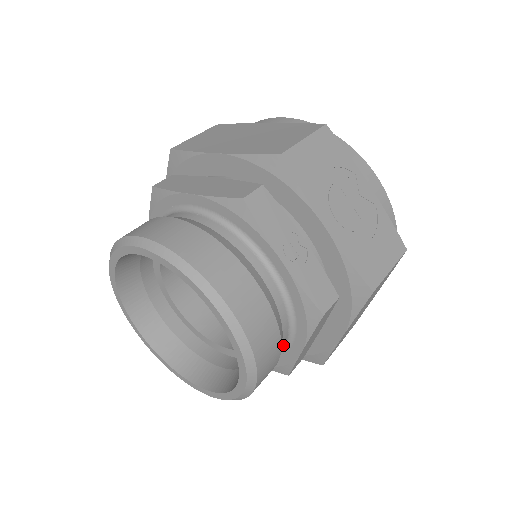
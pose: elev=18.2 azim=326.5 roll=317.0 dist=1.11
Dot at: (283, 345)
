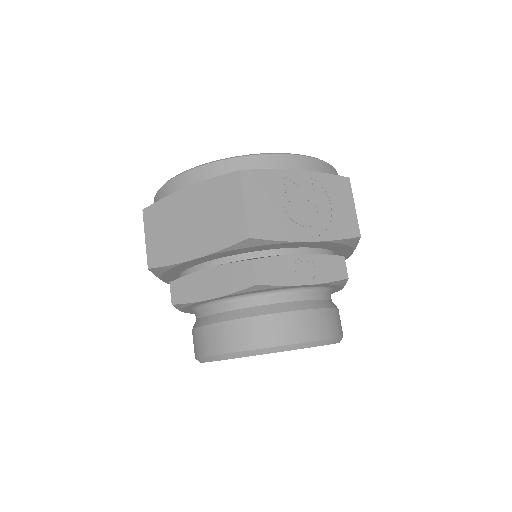
Dot at: occluded
